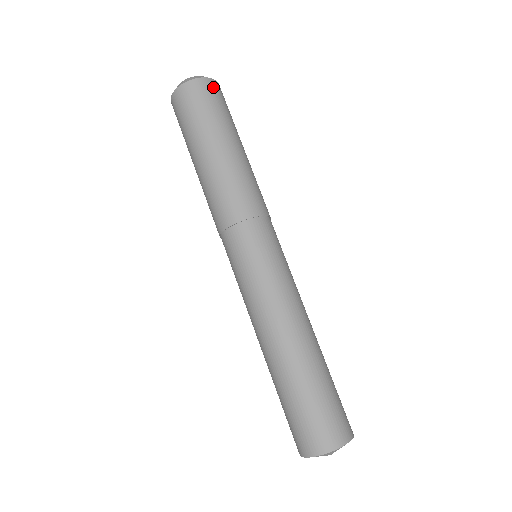
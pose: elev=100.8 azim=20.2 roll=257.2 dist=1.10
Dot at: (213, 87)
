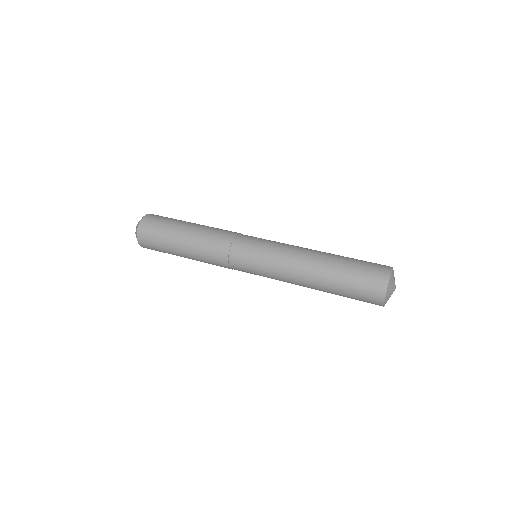
Dot at: (151, 216)
